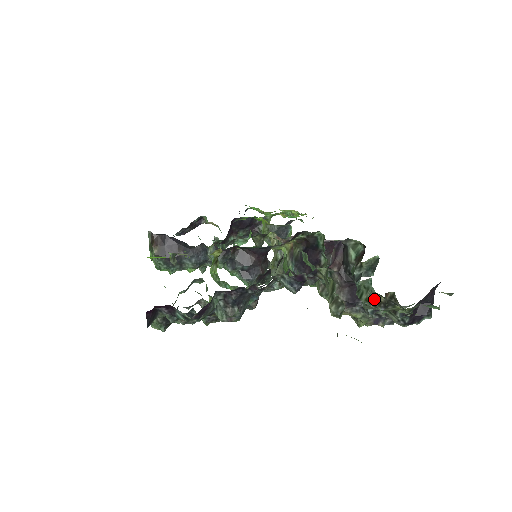
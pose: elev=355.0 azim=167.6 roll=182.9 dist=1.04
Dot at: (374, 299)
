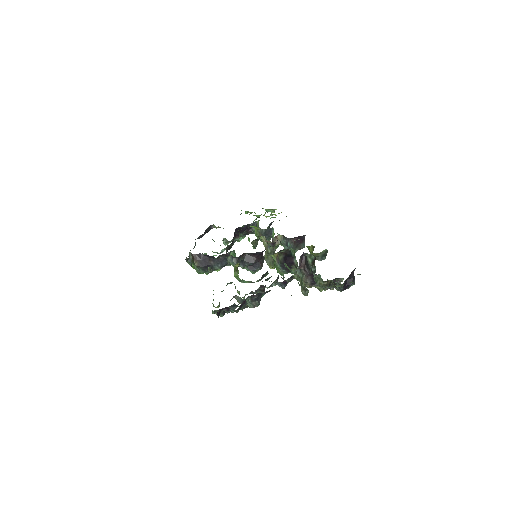
Dot at: (323, 283)
